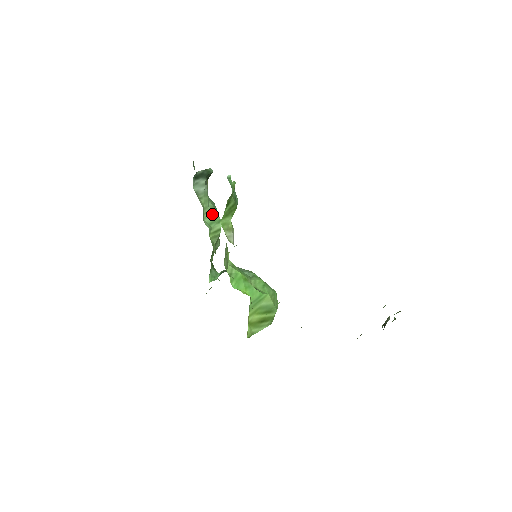
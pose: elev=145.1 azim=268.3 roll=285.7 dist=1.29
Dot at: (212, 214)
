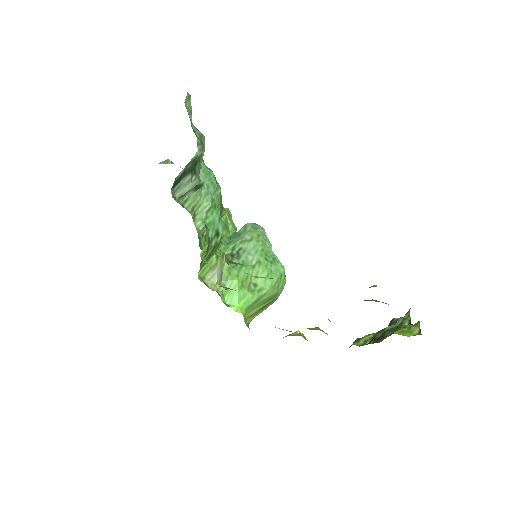
Dot at: (206, 206)
